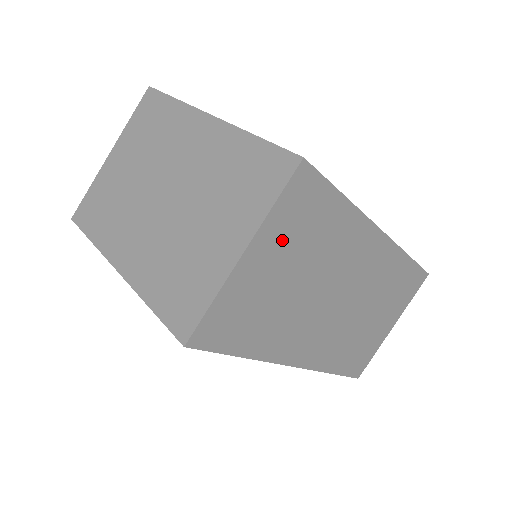
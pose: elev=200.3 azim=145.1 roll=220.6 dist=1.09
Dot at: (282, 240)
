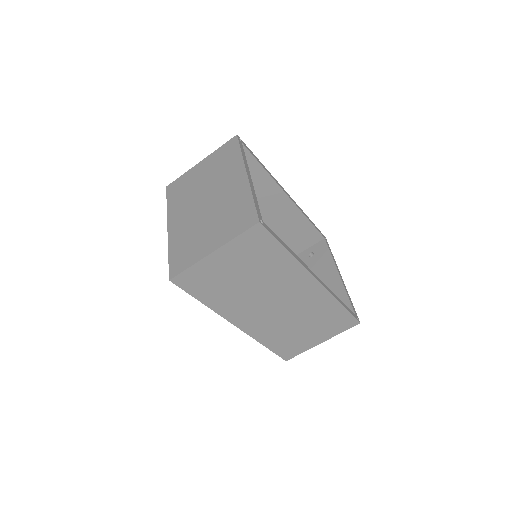
Dot at: (239, 255)
